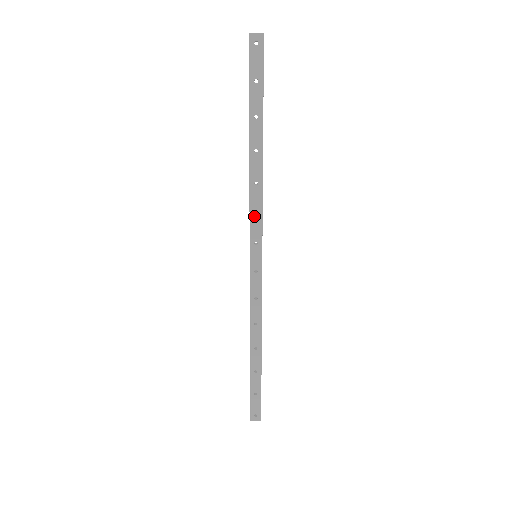
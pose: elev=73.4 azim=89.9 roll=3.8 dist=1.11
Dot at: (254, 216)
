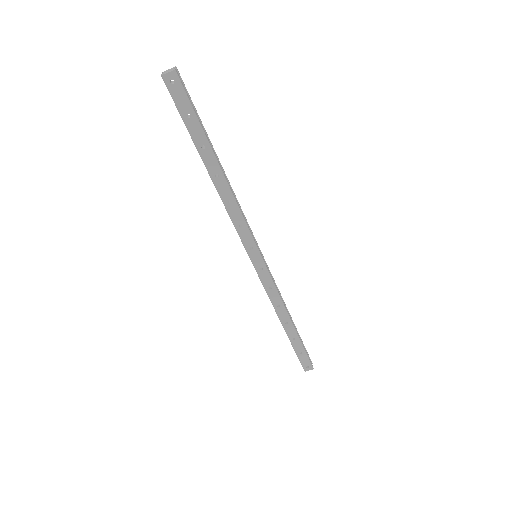
Dot at: (240, 228)
